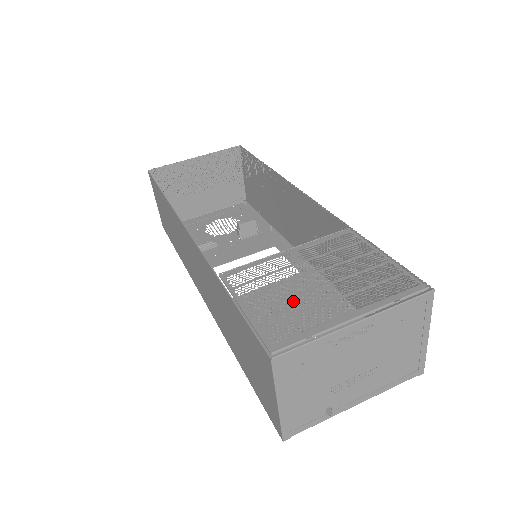
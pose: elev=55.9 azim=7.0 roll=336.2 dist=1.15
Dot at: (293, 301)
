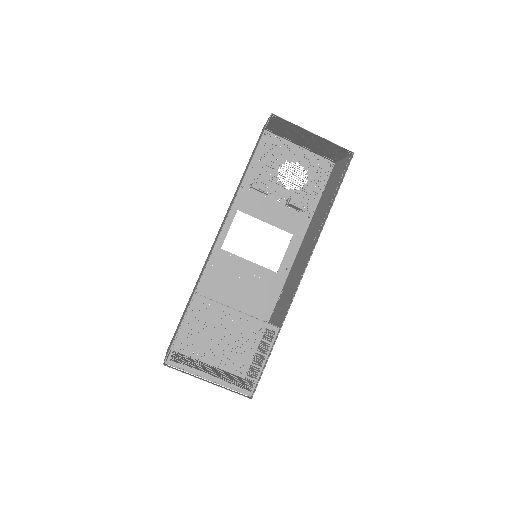
Dot at: (202, 346)
